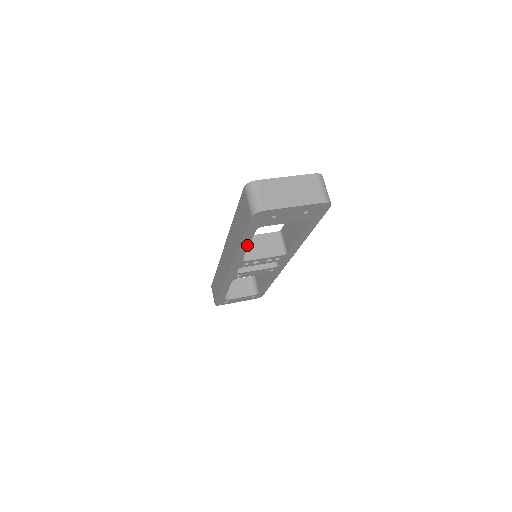
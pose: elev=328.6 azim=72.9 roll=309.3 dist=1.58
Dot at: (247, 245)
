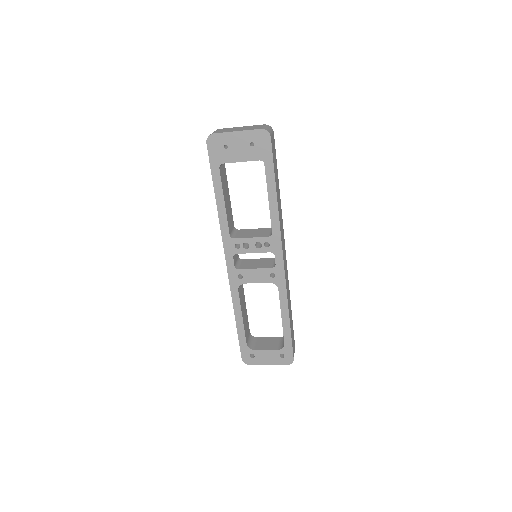
Dot at: (223, 200)
